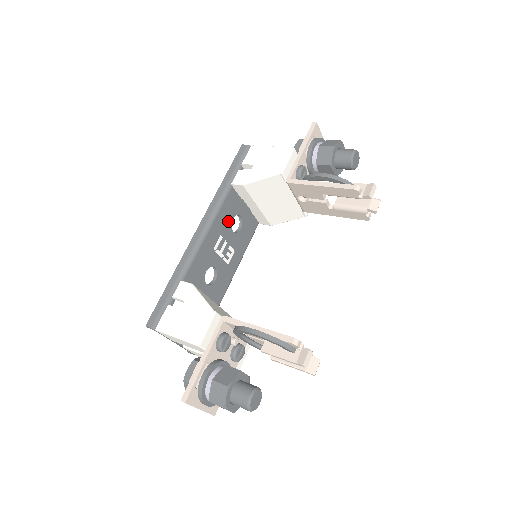
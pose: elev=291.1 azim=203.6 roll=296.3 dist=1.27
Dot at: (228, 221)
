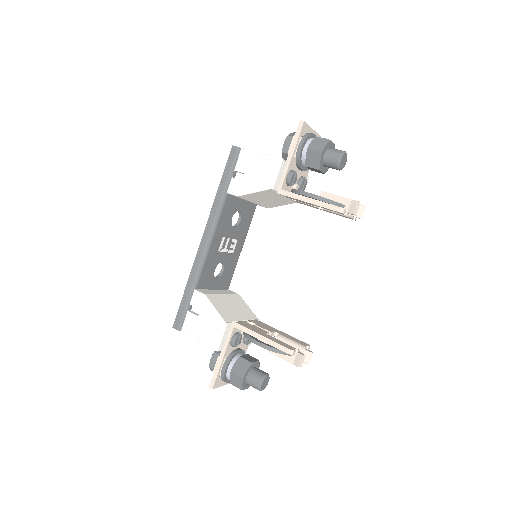
Dot at: (228, 222)
